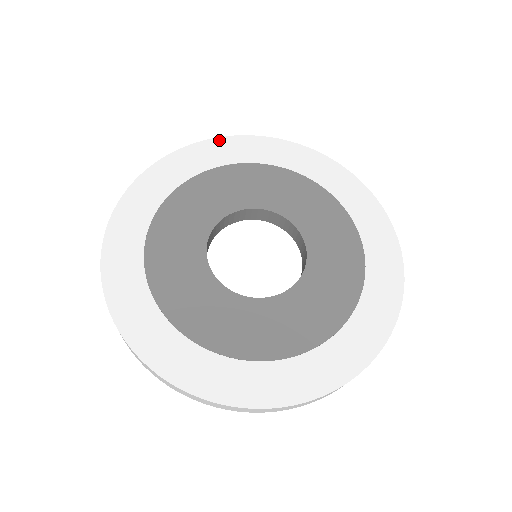
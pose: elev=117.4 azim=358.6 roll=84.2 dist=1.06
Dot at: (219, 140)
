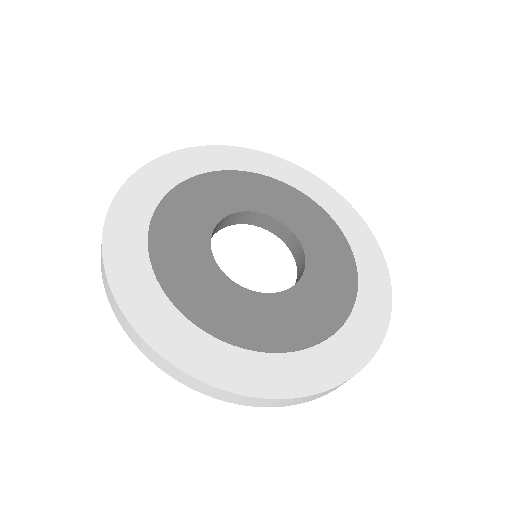
Dot at: (173, 155)
